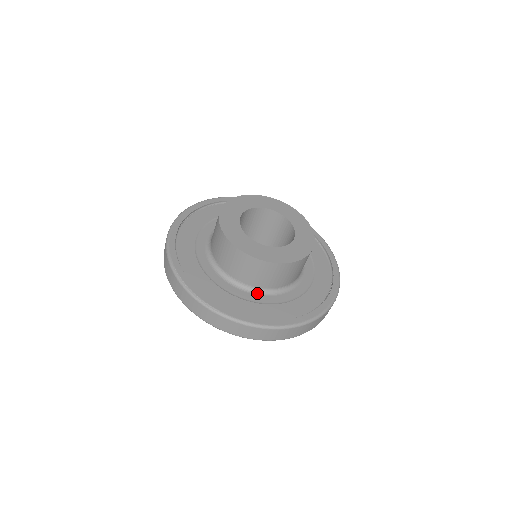
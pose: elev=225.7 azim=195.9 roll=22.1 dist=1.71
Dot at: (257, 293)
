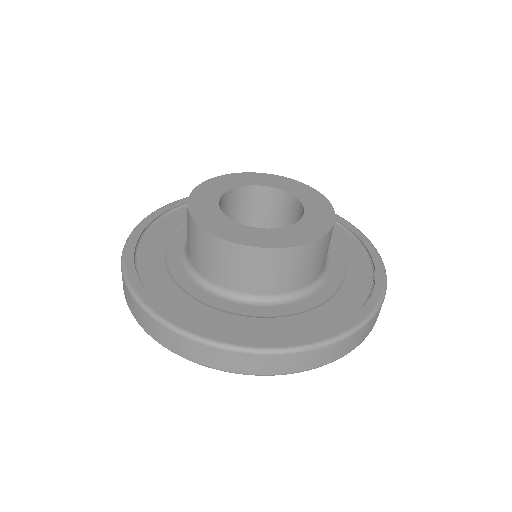
Dot at: (196, 280)
